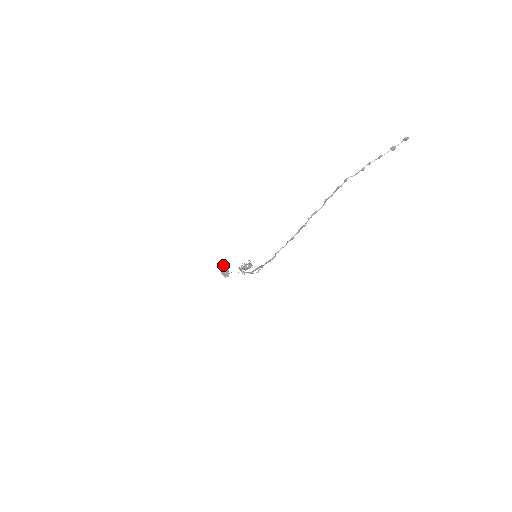
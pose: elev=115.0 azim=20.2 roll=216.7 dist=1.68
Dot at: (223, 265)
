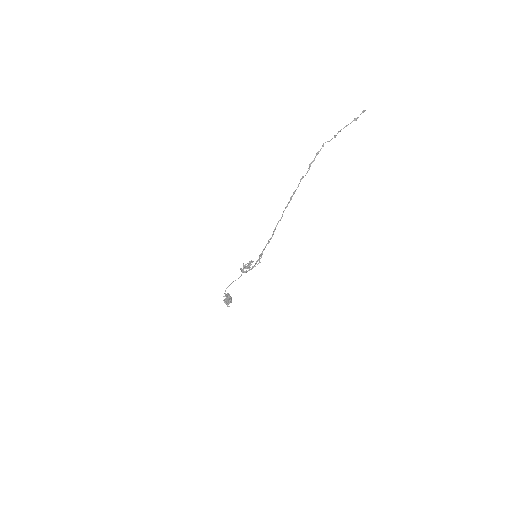
Dot at: occluded
